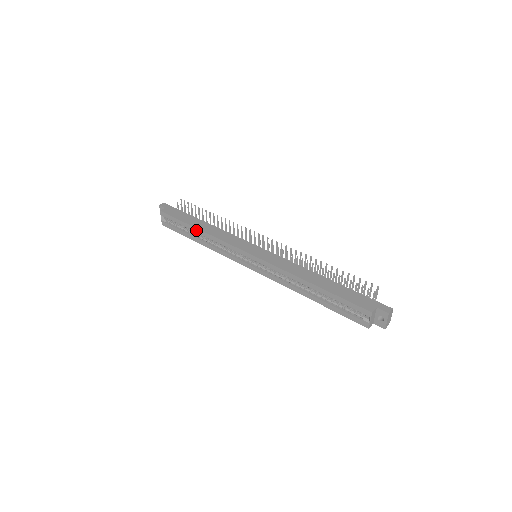
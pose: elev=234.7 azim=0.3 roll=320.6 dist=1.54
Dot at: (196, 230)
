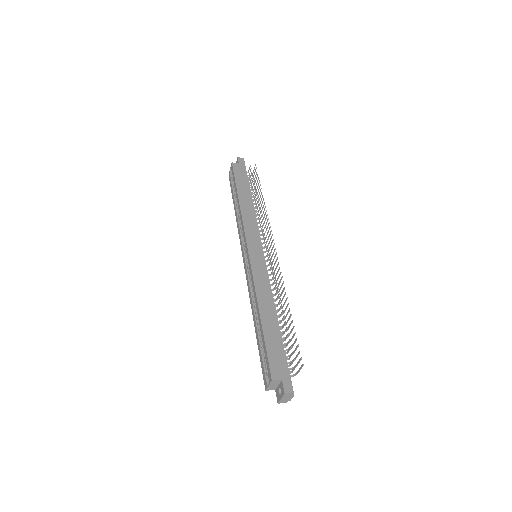
Dot at: (237, 199)
